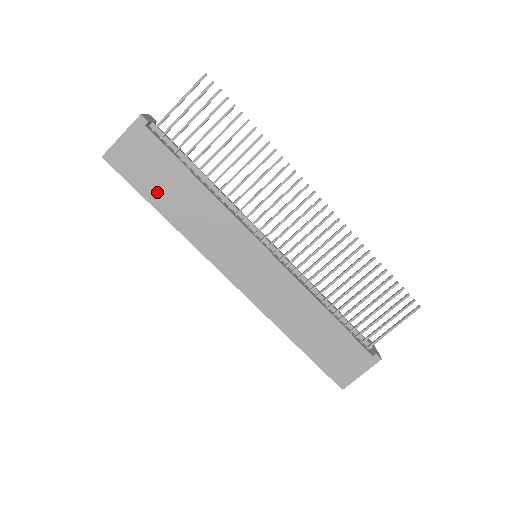
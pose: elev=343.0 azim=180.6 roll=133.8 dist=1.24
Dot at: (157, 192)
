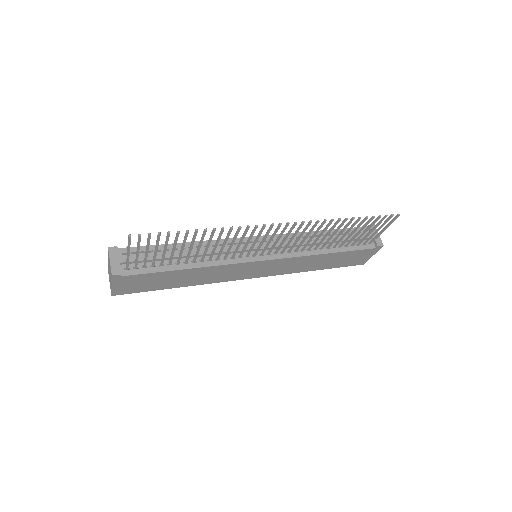
Dot at: (163, 285)
